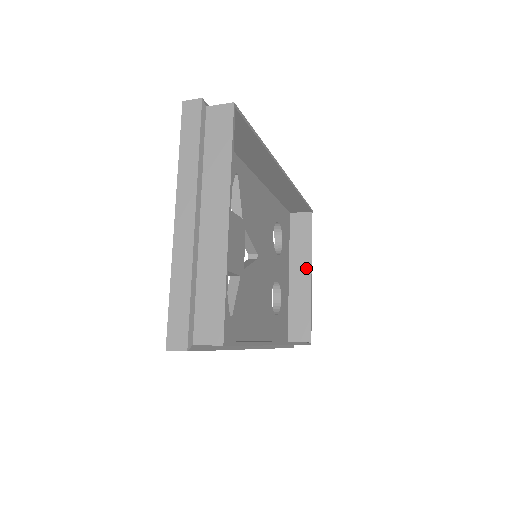
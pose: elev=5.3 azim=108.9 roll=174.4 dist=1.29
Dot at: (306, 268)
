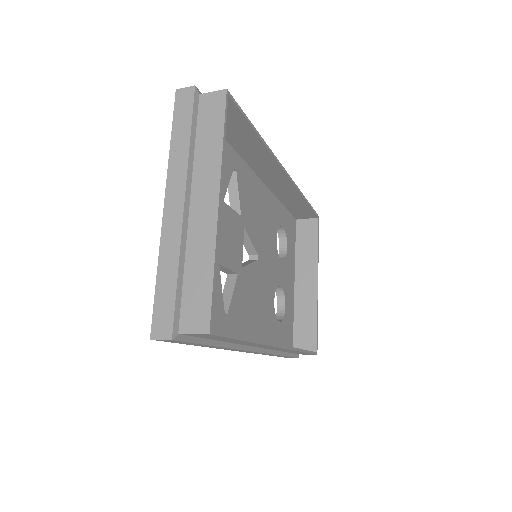
Dot at: (312, 275)
